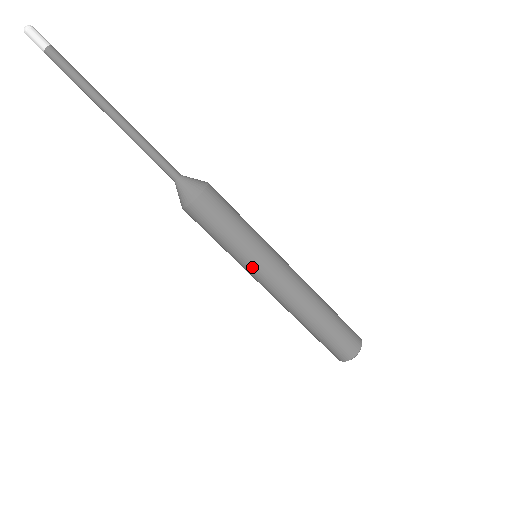
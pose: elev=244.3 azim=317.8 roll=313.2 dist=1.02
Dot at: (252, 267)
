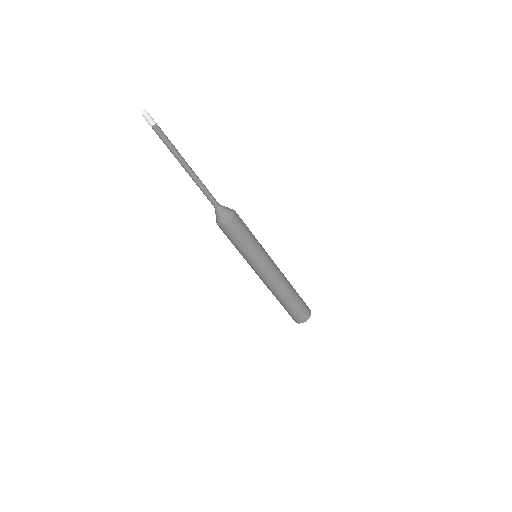
Dot at: (251, 264)
